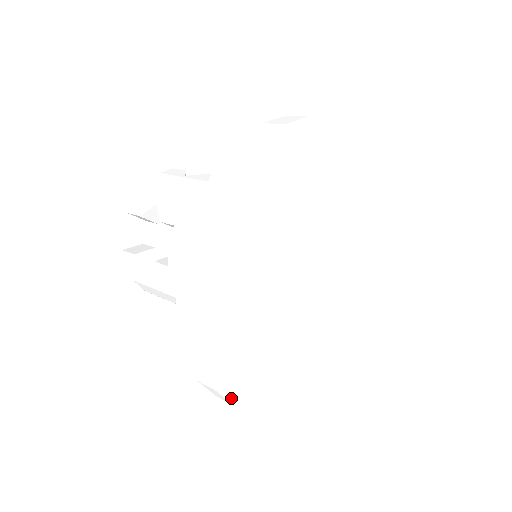
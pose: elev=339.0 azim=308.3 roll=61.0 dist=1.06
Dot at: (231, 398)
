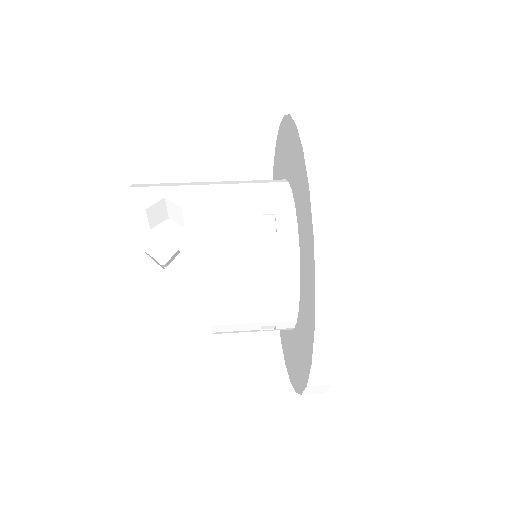
Dot at: (339, 350)
